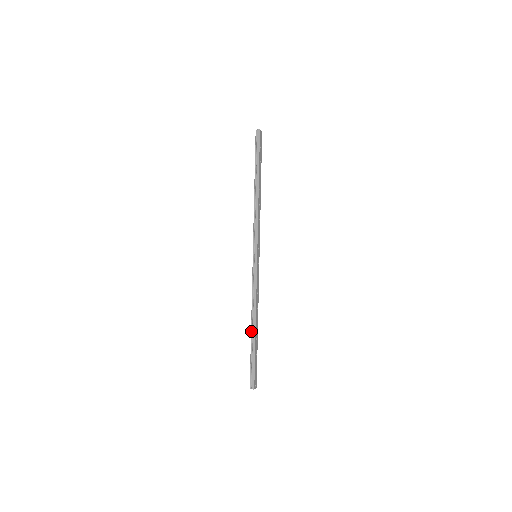
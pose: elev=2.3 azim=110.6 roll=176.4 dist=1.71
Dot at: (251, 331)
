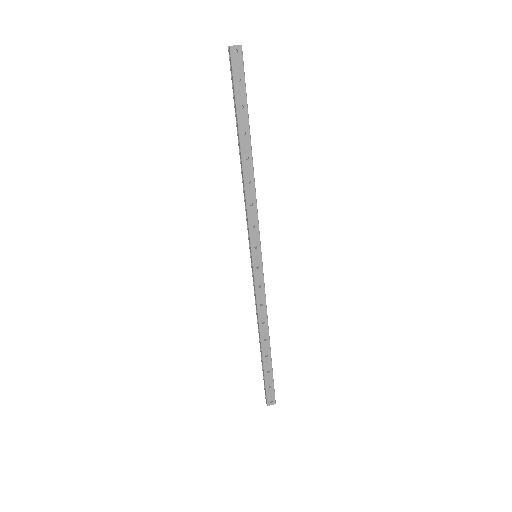
Dot at: occluded
